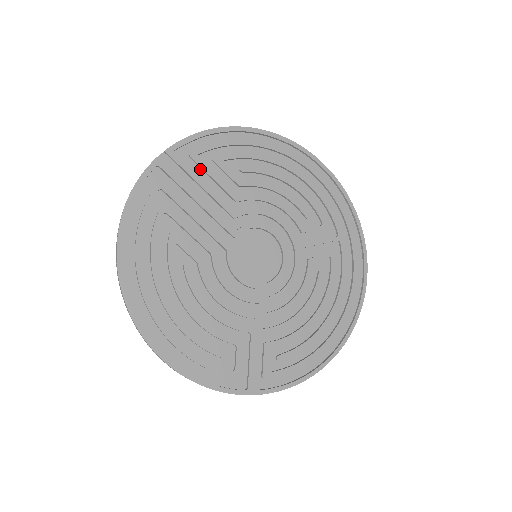
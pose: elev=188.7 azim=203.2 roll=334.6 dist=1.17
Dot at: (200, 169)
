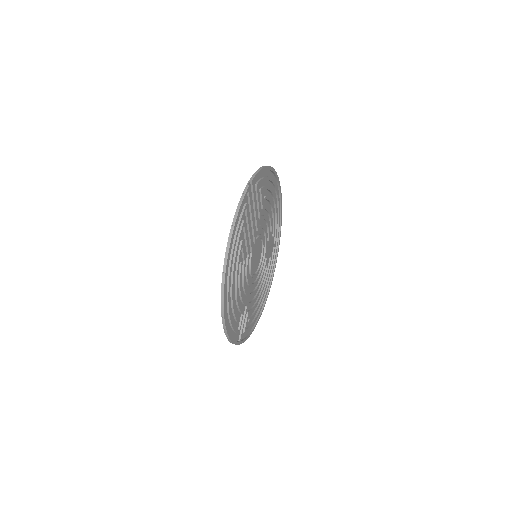
Dot at: (256, 195)
